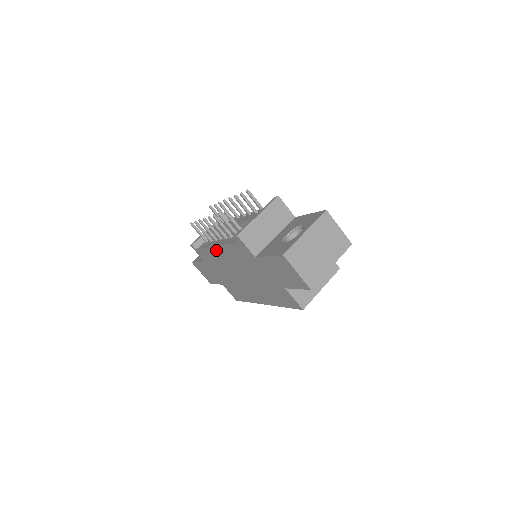
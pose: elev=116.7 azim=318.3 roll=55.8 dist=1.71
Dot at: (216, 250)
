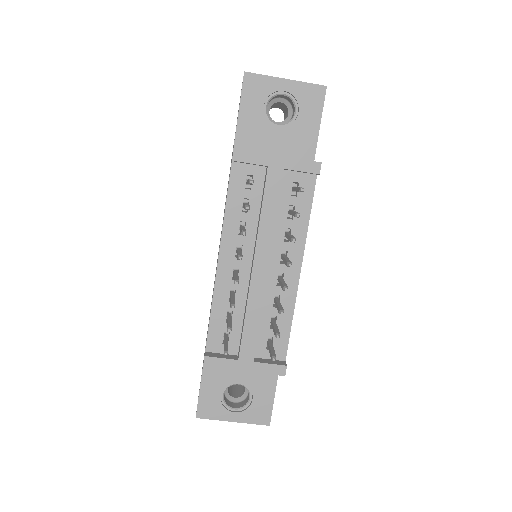
Dot at: (219, 251)
